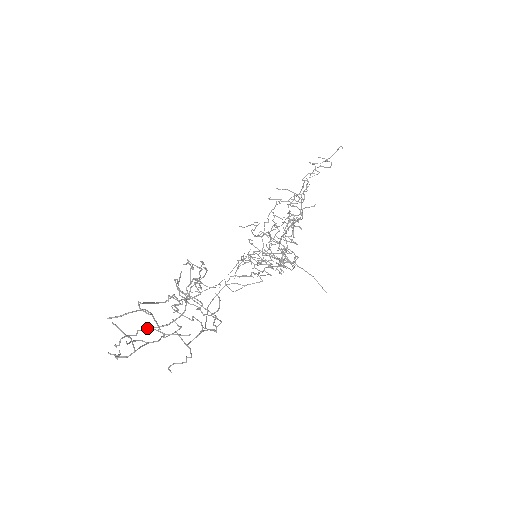
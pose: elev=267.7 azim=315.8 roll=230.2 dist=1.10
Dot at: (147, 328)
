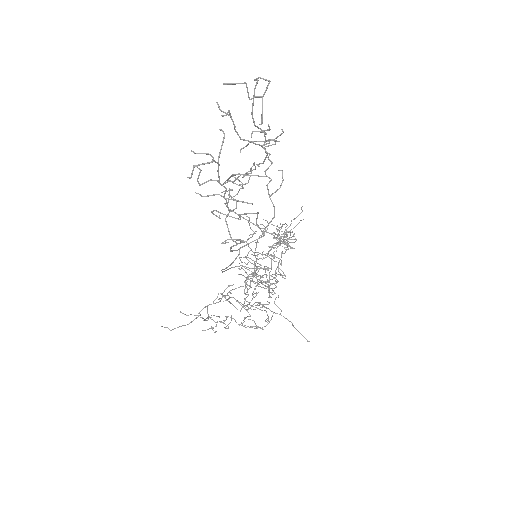
Dot at: (239, 136)
